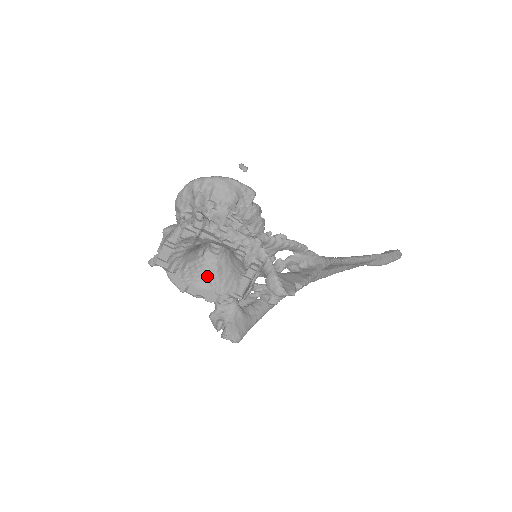
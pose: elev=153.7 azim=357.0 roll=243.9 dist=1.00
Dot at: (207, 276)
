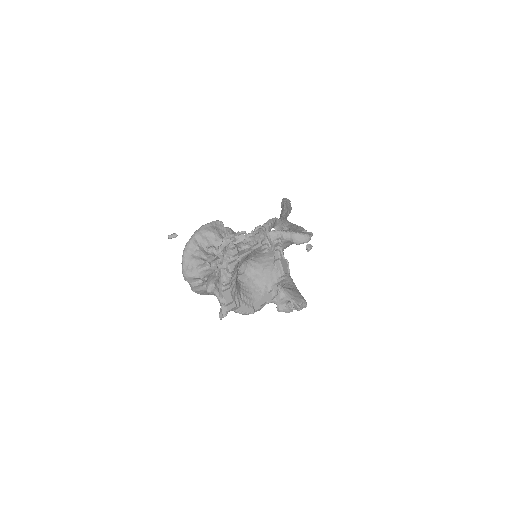
Dot at: (254, 289)
